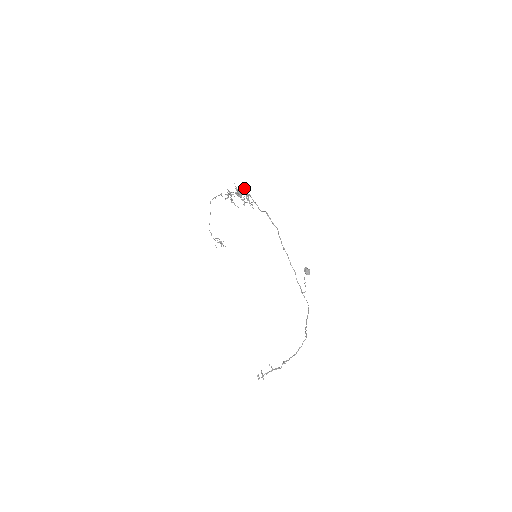
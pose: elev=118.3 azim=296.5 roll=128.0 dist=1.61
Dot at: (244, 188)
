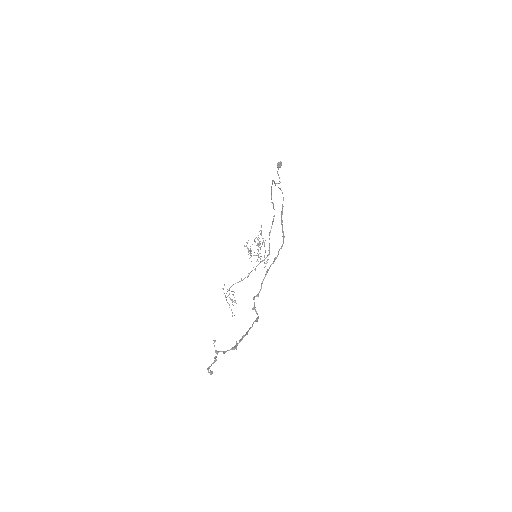
Dot at: occluded
